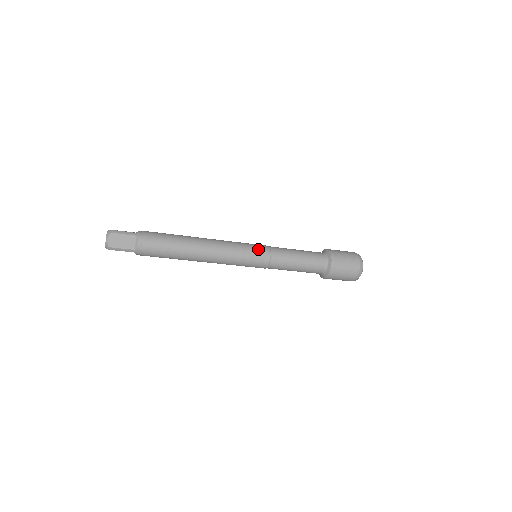
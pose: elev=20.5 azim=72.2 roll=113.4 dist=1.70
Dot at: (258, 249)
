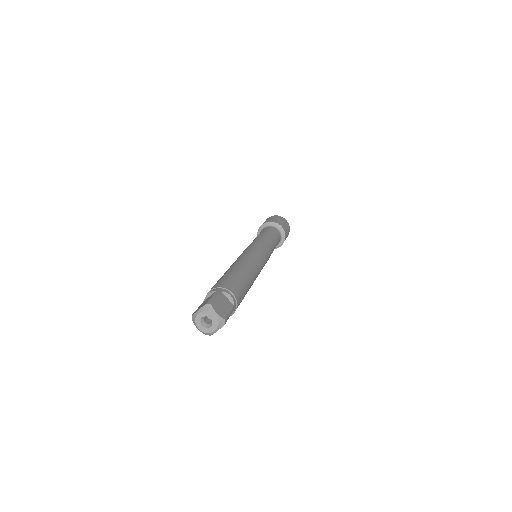
Dot at: occluded
